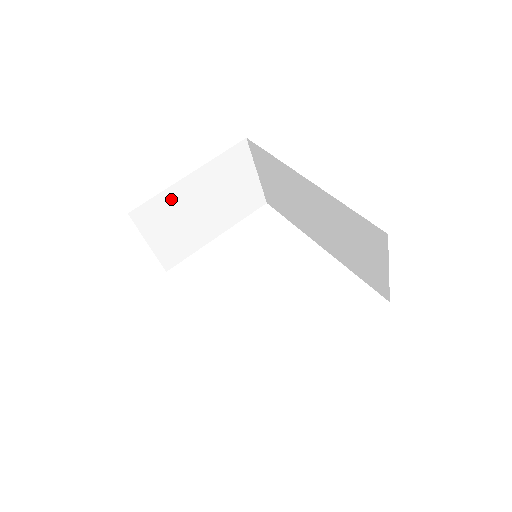
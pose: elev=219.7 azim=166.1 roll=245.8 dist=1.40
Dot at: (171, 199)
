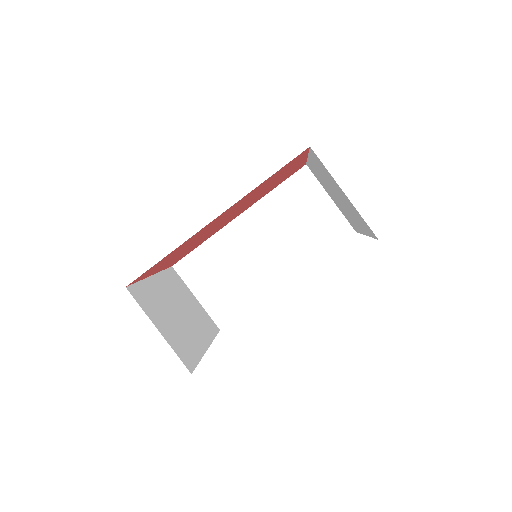
Dot at: (151, 291)
